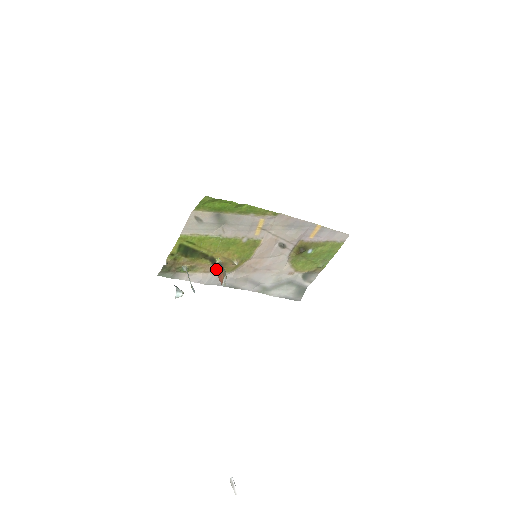
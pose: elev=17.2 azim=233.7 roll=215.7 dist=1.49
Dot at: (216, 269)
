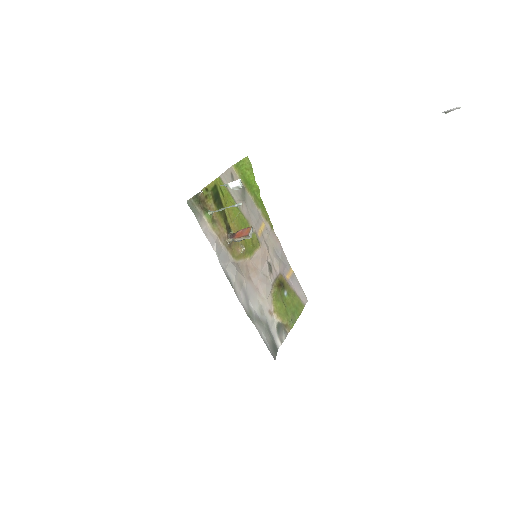
Dot at: (230, 238)
